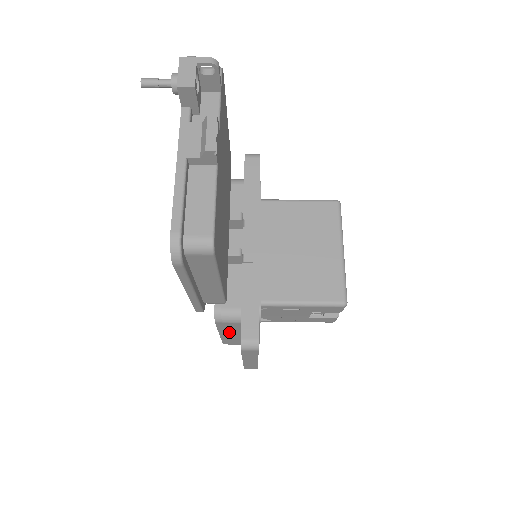
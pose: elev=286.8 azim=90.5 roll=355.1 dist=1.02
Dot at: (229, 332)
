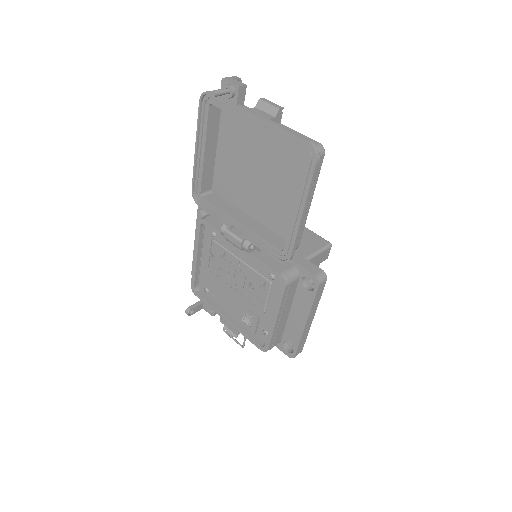
Dot at: (285, 308)
